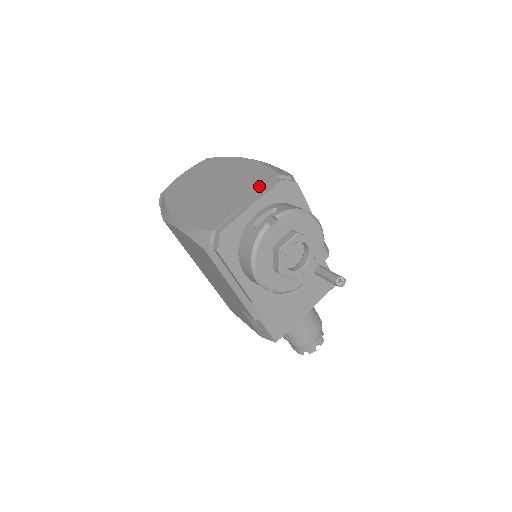
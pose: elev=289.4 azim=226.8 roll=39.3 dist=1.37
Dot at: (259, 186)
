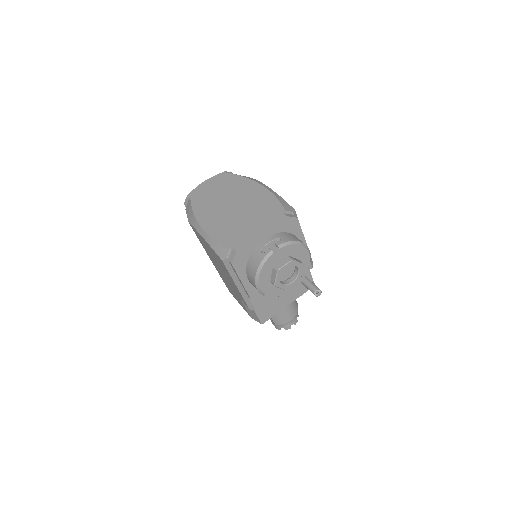
Dot at: (269, 217)
